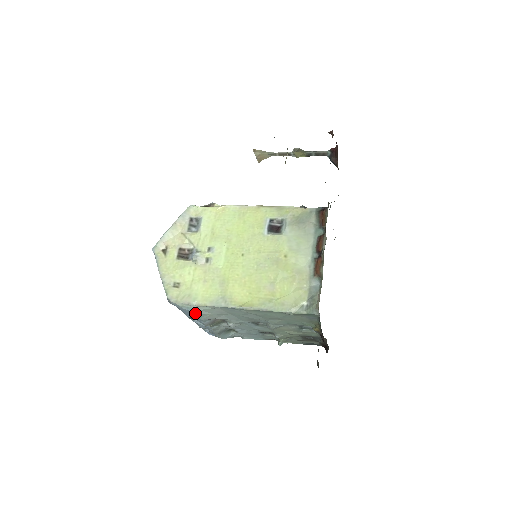
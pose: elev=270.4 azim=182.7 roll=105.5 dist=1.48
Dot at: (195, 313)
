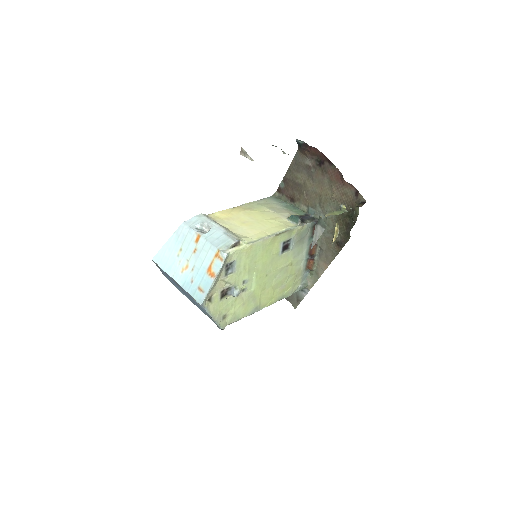
Dot at: occluded
